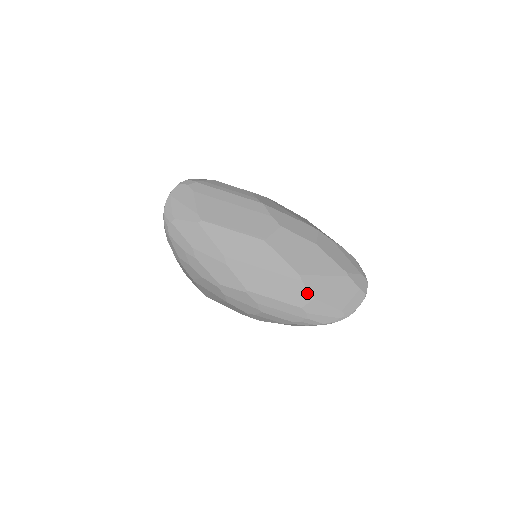
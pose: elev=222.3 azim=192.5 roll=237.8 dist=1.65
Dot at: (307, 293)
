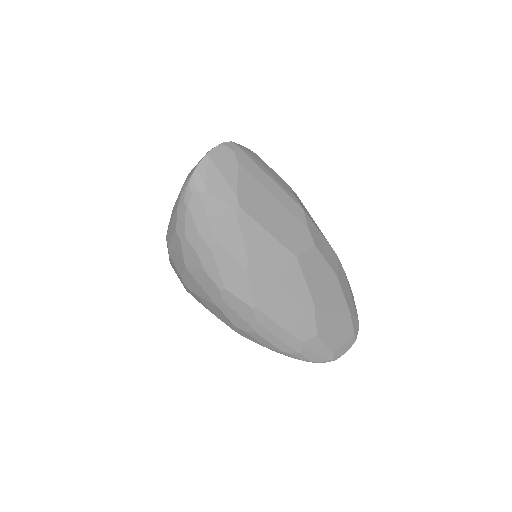
Dot at: (314, 328)
